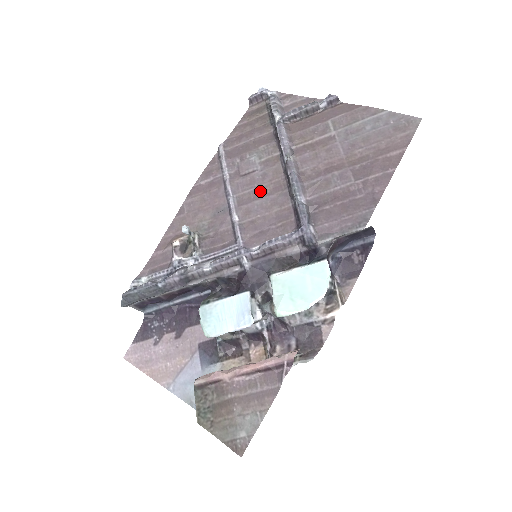
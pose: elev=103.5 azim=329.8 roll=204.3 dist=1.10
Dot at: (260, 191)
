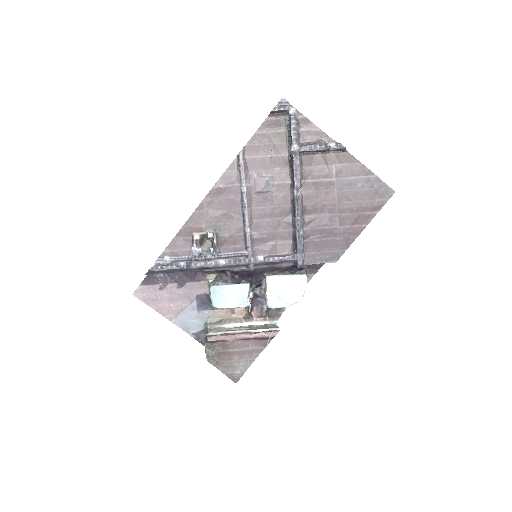
Dot at: (270, 211)
